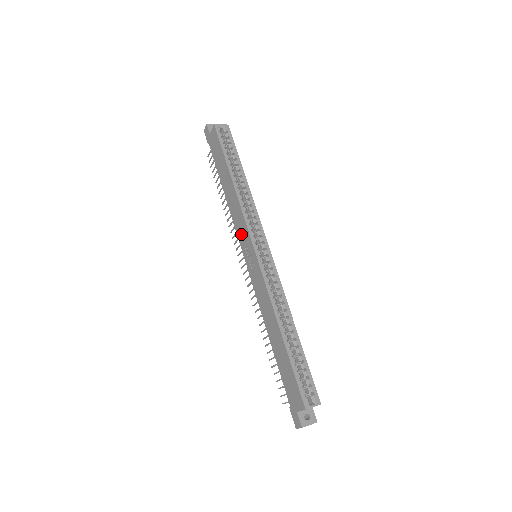
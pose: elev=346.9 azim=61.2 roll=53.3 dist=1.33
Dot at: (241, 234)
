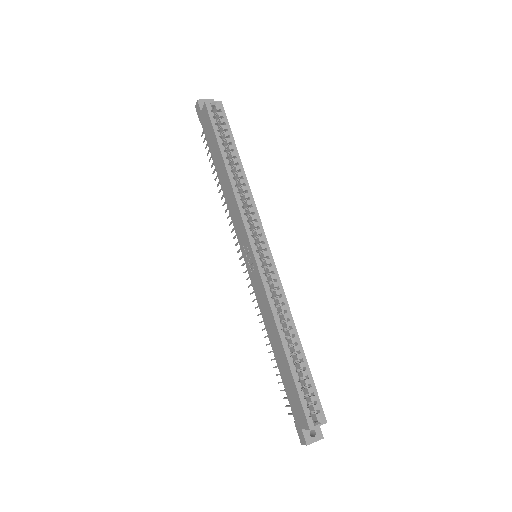
Dot at: (239, 231)
